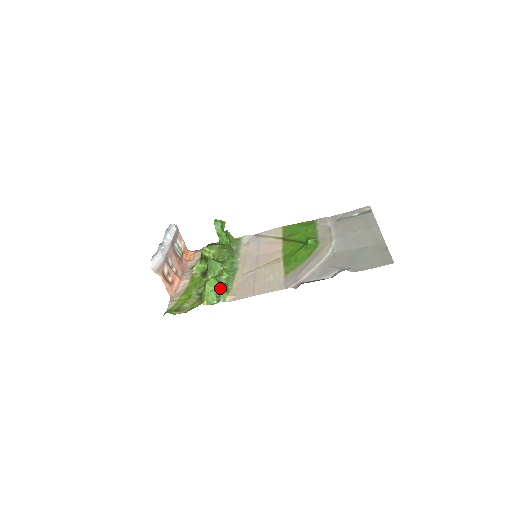
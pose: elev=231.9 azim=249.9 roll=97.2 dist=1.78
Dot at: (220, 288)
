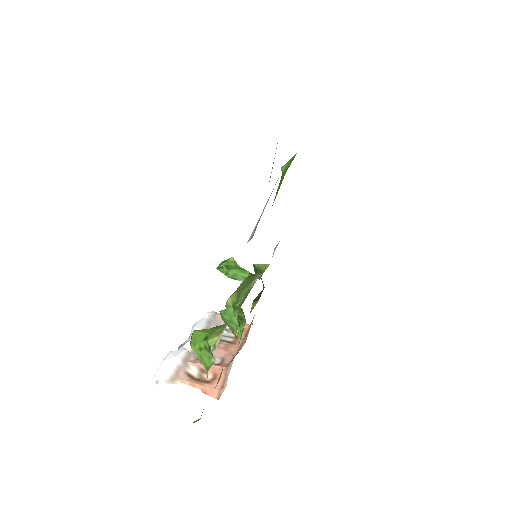
Dot at: (205, 336)
